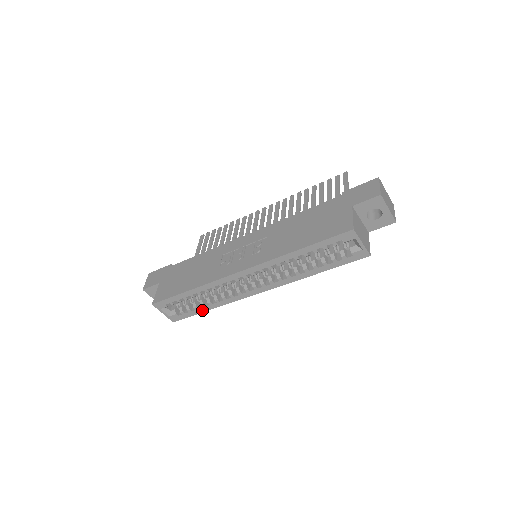
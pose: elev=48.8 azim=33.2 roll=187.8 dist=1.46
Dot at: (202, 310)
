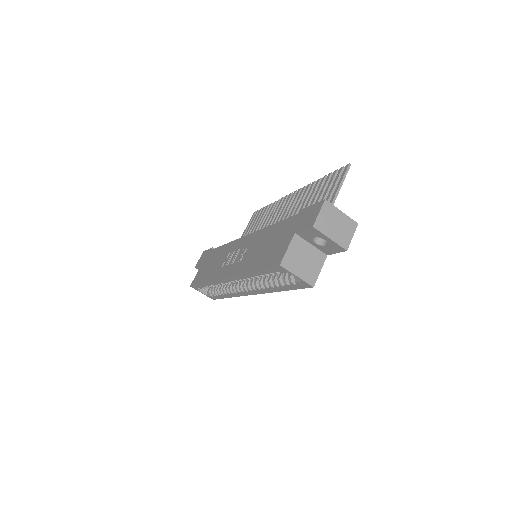
Dot at: (224, 297)
